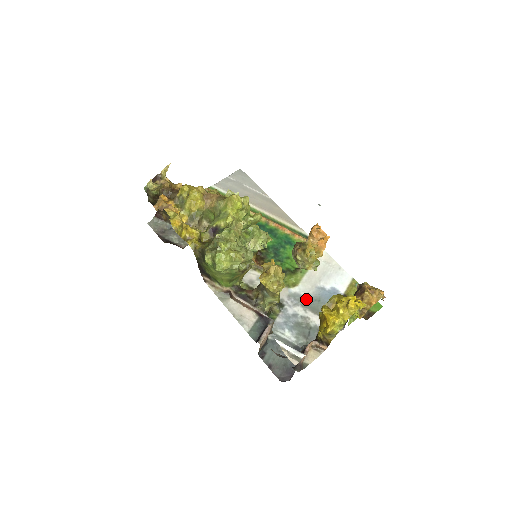
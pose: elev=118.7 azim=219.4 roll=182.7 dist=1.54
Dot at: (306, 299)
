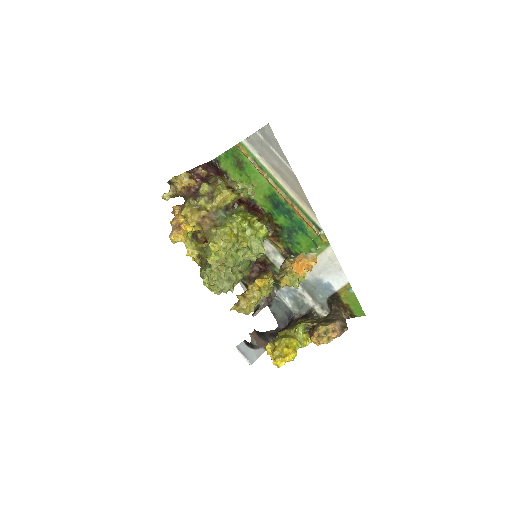
Dot at: (306, 283)
